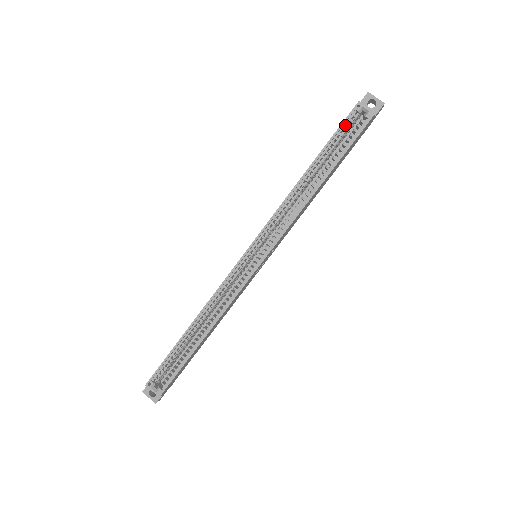
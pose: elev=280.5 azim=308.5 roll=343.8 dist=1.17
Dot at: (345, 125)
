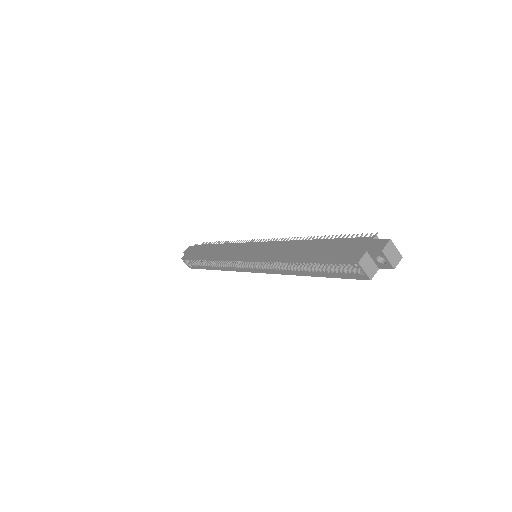
Dot at: (340, 263)
